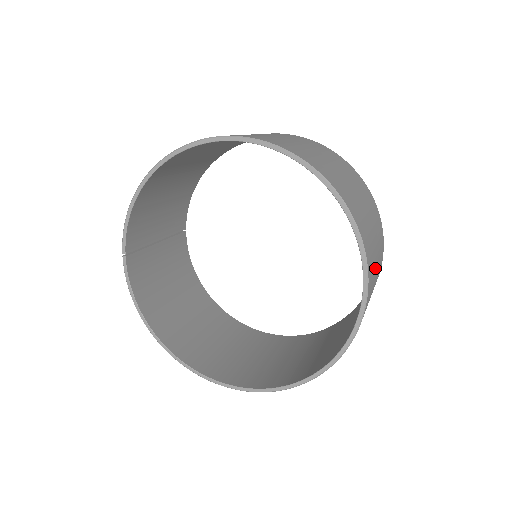
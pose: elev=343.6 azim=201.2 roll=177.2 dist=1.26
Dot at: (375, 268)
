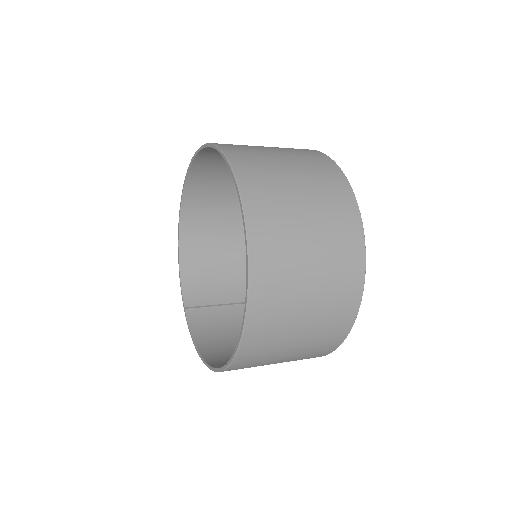
Dot at: (282, 176)
